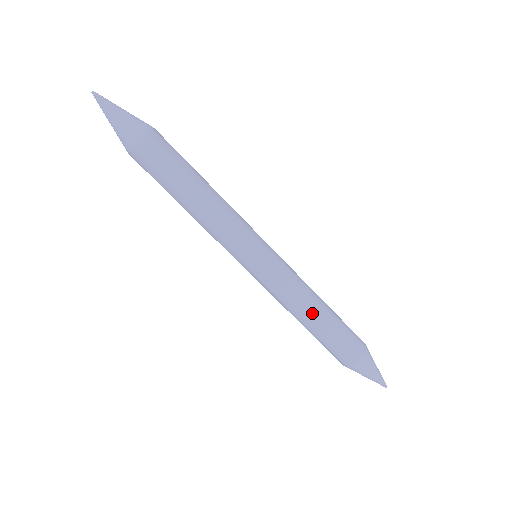
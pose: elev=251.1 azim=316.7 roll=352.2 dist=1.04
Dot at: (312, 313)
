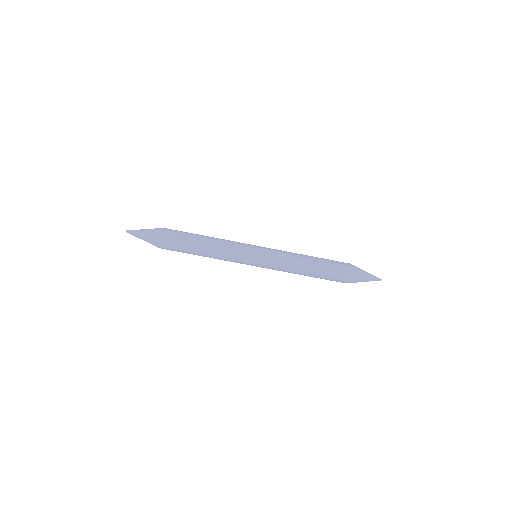
Dot at: (306, 260)
